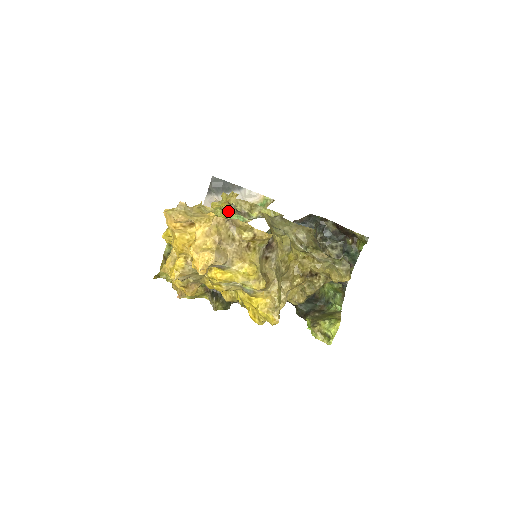
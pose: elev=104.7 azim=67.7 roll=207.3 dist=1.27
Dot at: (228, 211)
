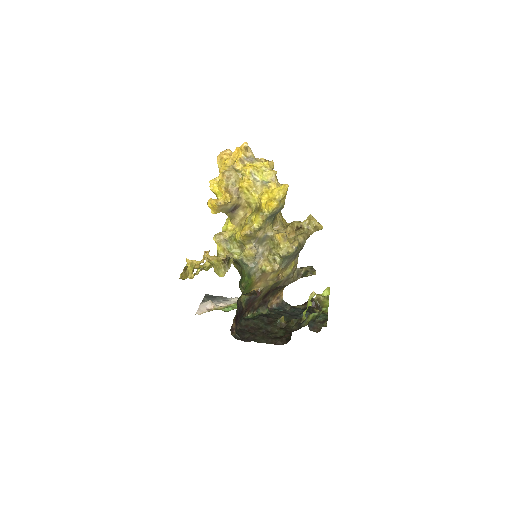
Dot at: occluded
